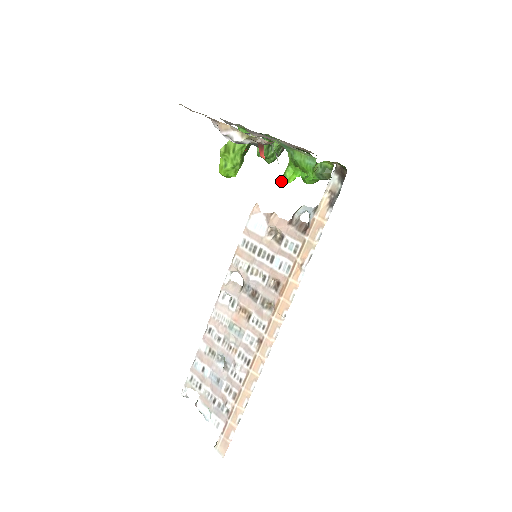
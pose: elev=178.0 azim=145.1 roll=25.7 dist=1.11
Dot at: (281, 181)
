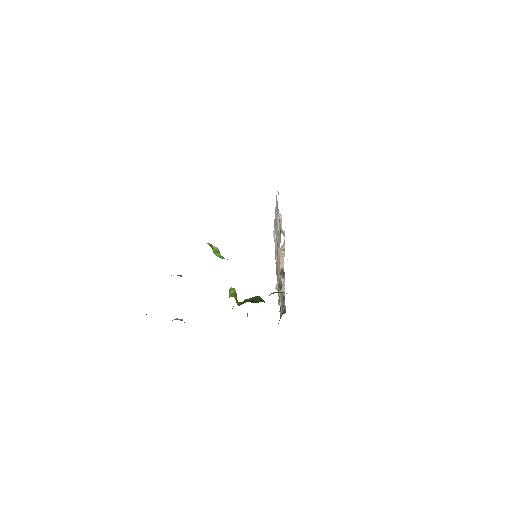
Dot at: (229, 290)
